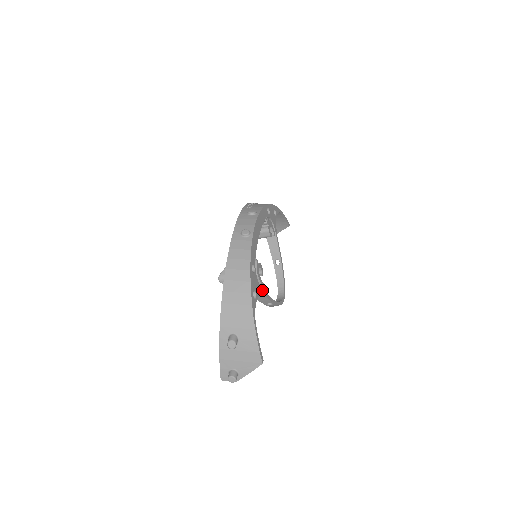
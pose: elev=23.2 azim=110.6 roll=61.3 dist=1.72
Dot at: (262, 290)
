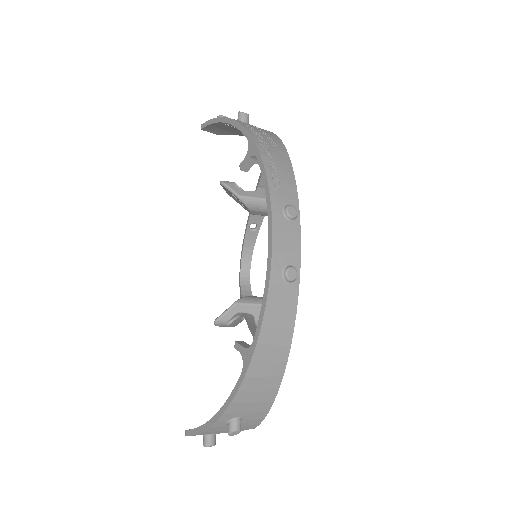
Dot at: occluded
